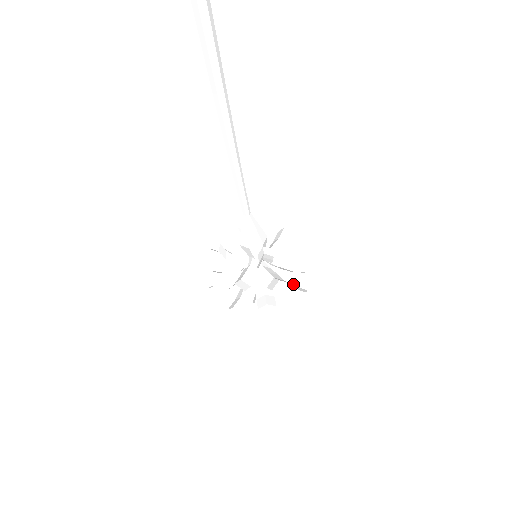
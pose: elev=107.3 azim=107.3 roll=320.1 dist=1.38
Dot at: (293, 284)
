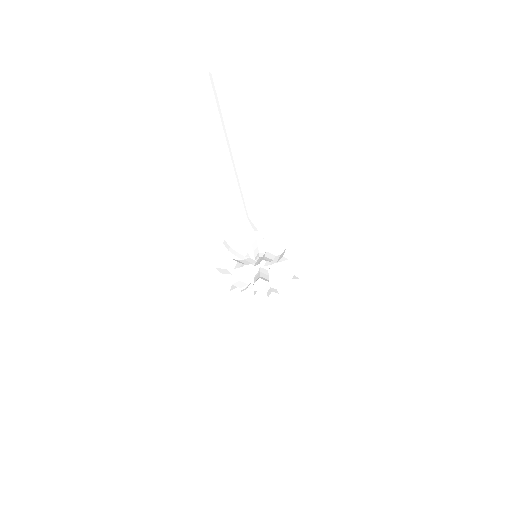
Dot at: occluded
